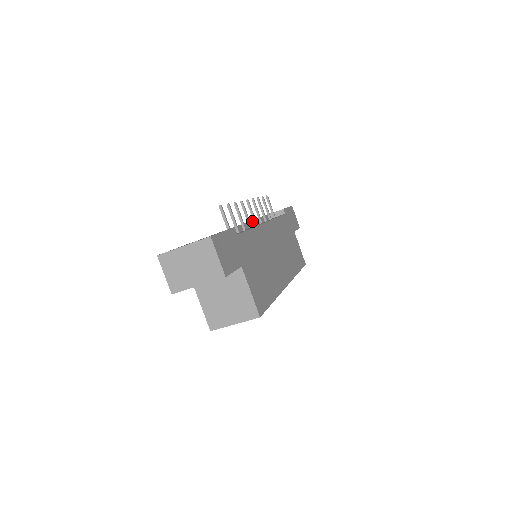
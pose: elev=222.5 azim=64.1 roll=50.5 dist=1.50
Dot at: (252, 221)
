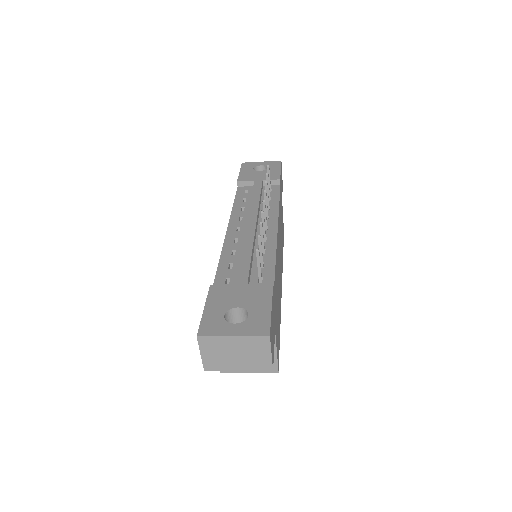
Dot at: (257, 213)
